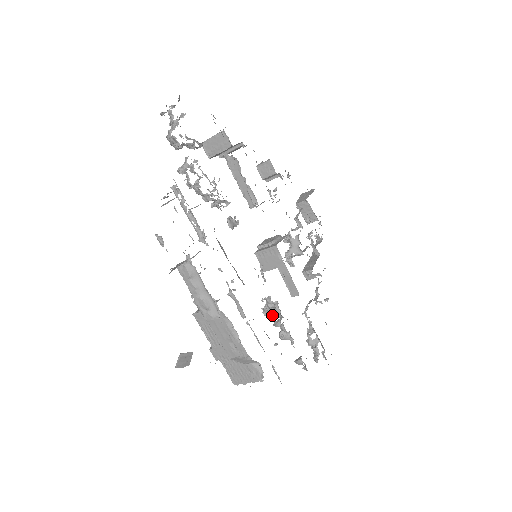
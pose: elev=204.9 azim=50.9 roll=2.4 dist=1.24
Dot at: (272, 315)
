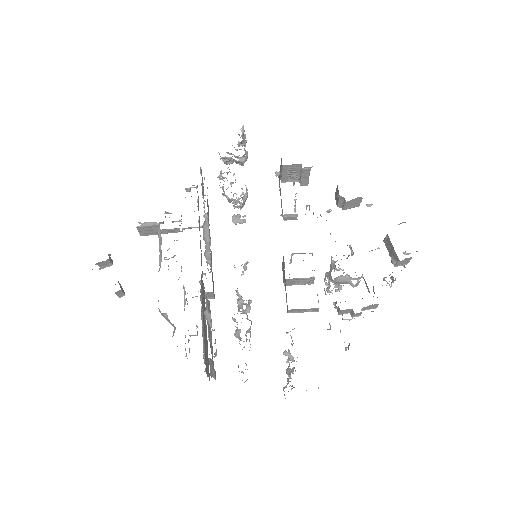
Dot at: (240, 311)
